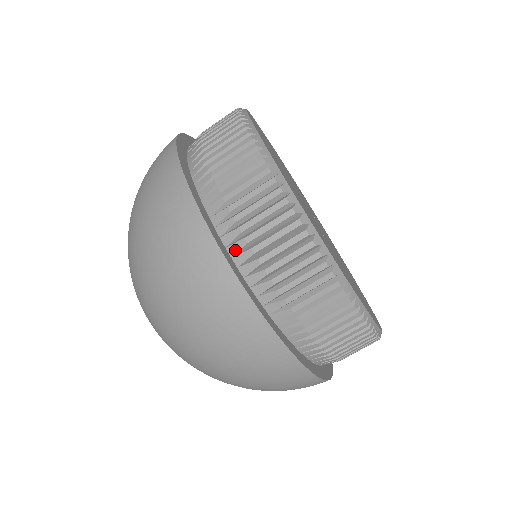
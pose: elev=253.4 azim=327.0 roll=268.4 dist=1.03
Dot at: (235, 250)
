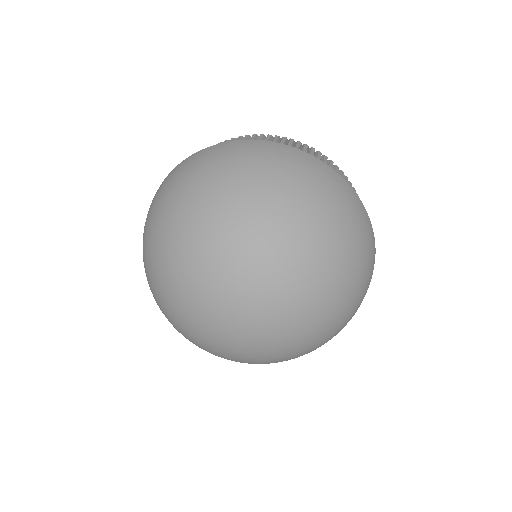
Dot at: occluded
